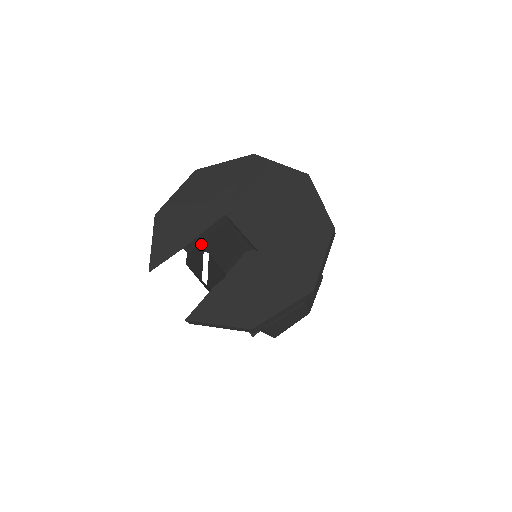
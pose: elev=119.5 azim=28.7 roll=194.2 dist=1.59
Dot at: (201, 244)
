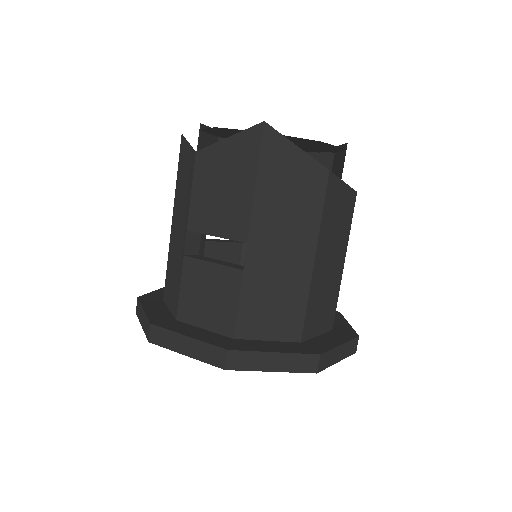
Dot at: (204, 250)
